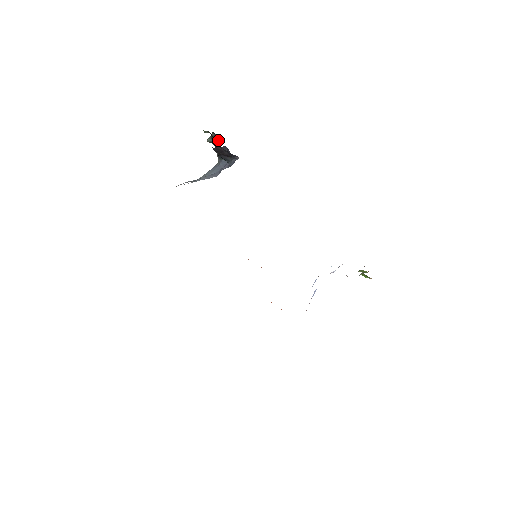
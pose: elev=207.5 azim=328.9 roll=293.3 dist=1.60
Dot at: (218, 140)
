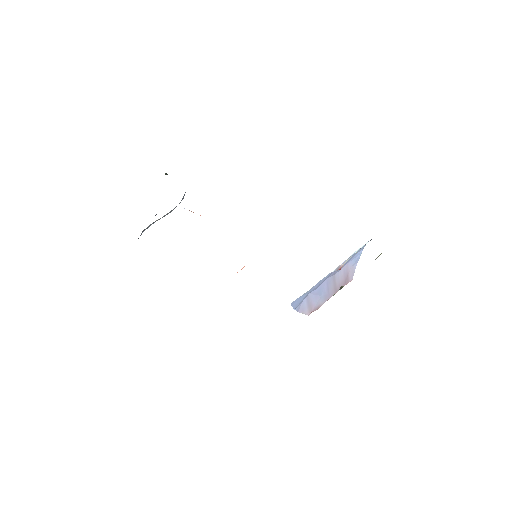
Dot at: occluded
